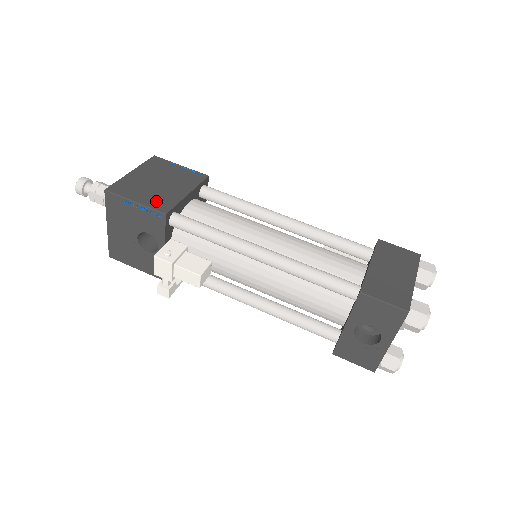
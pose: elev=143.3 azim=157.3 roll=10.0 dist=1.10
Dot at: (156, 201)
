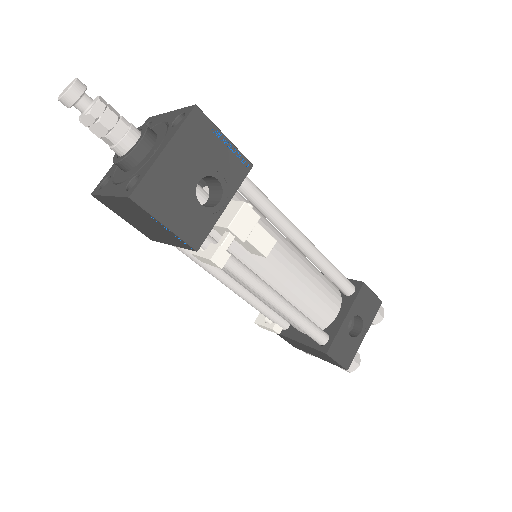
Dot at: occluded
